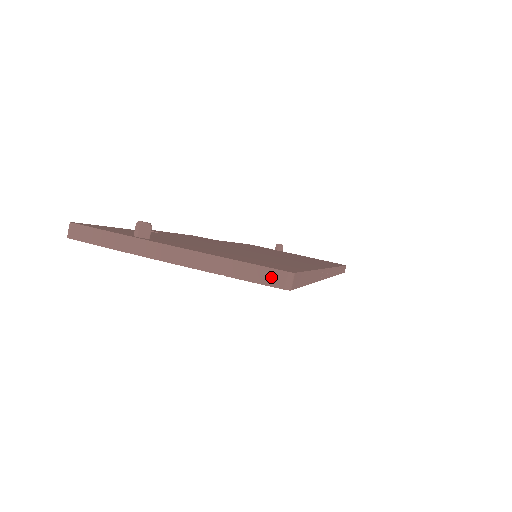
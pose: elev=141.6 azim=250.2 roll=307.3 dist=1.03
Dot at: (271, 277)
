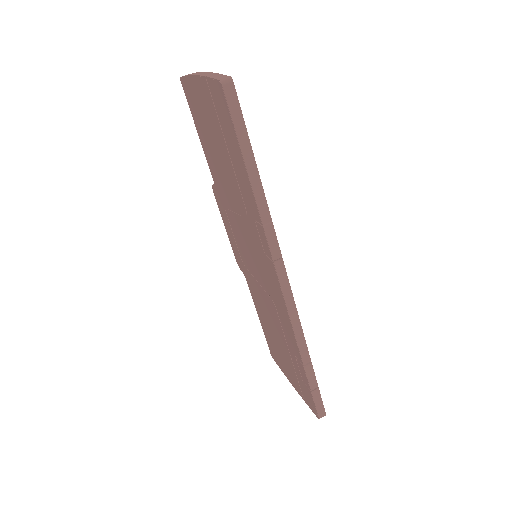
Dot at: (222, 77)
